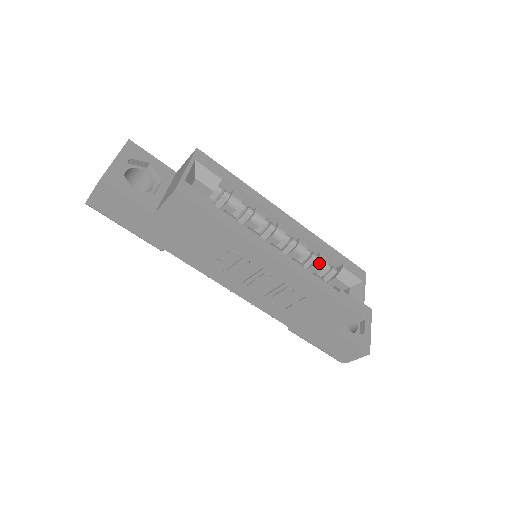
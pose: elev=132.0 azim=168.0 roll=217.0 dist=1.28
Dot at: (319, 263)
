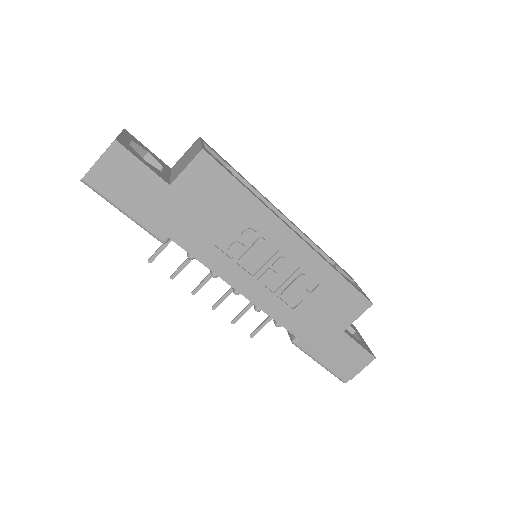
Dot at: occluded
